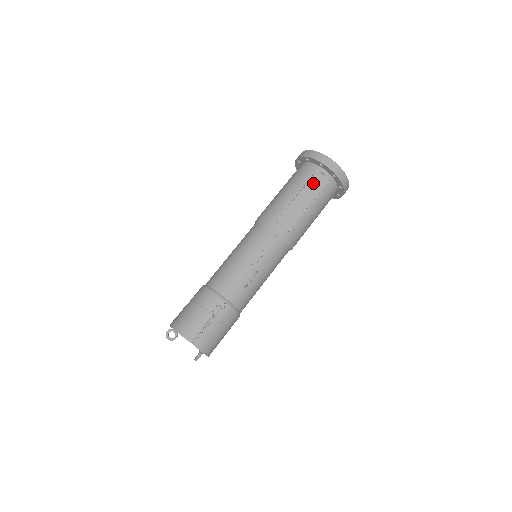
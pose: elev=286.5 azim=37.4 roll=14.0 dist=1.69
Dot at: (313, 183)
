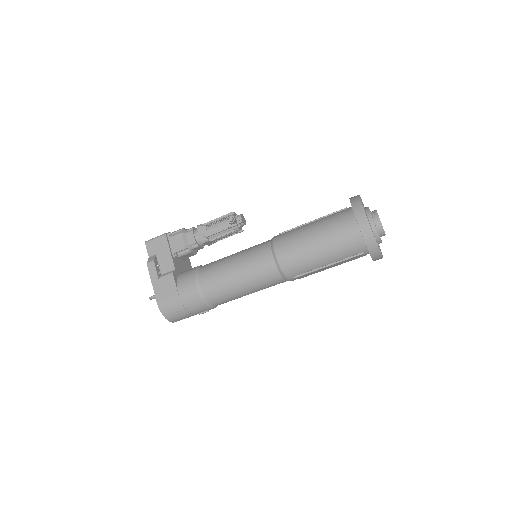
Dot at: occluded
